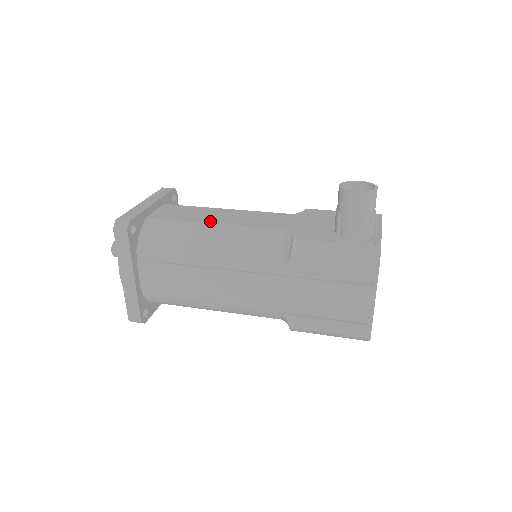
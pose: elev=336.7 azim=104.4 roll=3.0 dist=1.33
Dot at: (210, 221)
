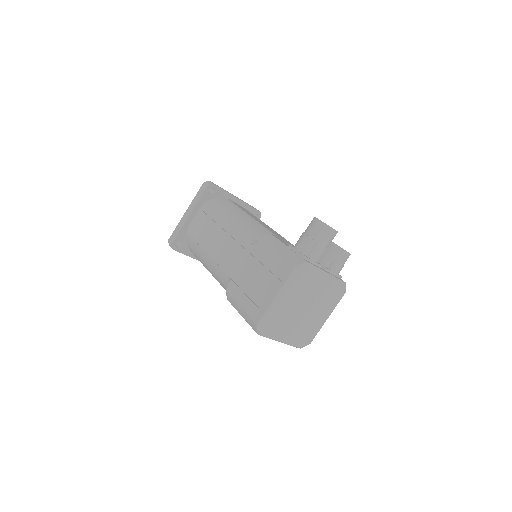
Dot at: occluded
